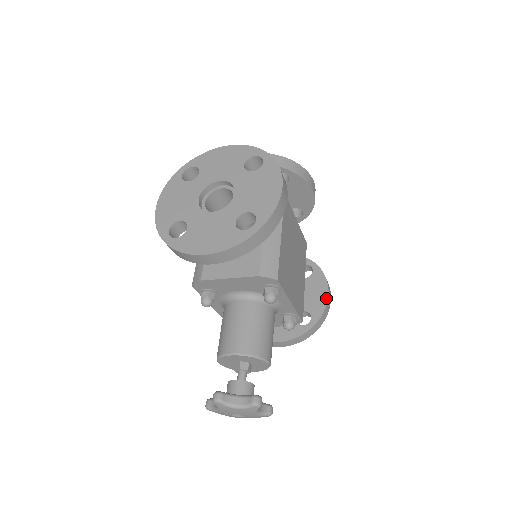
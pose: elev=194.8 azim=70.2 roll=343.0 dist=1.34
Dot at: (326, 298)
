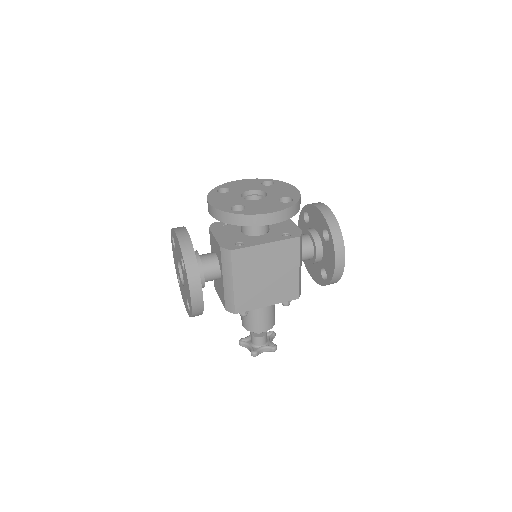
Dot at: (333, 269)
